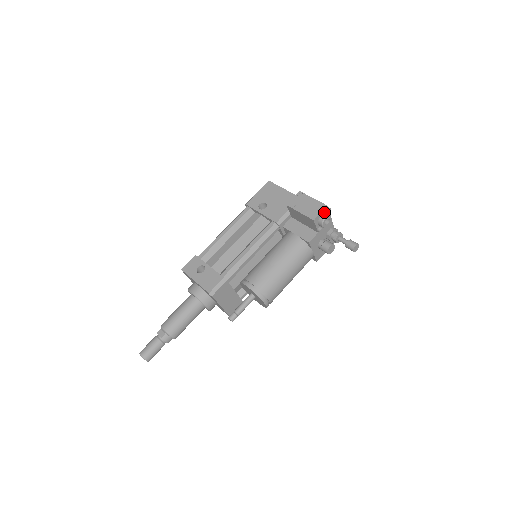
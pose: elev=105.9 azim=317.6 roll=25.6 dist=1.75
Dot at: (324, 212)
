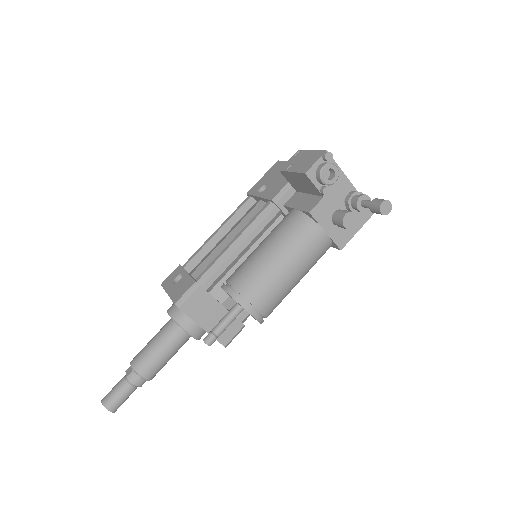
Dot at: (324, 161)
